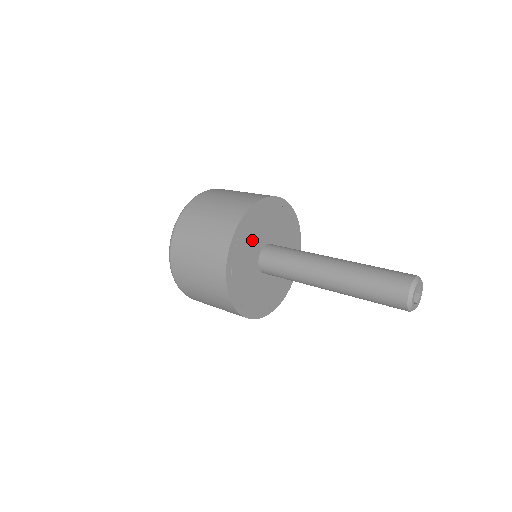
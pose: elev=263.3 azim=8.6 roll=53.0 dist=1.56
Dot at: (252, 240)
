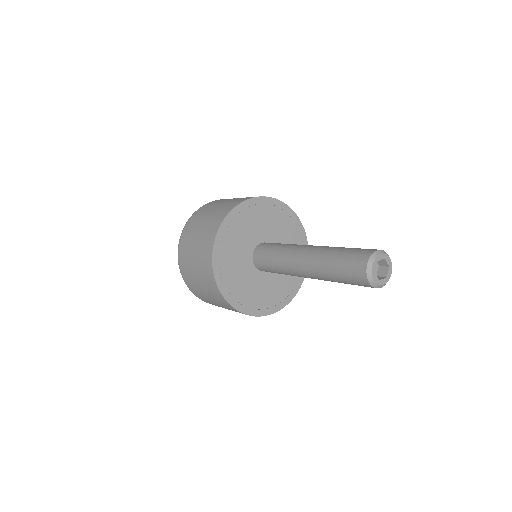
Dot at: (242, 280)
